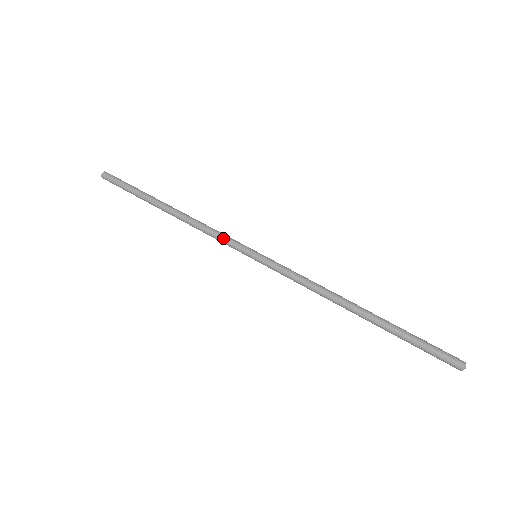
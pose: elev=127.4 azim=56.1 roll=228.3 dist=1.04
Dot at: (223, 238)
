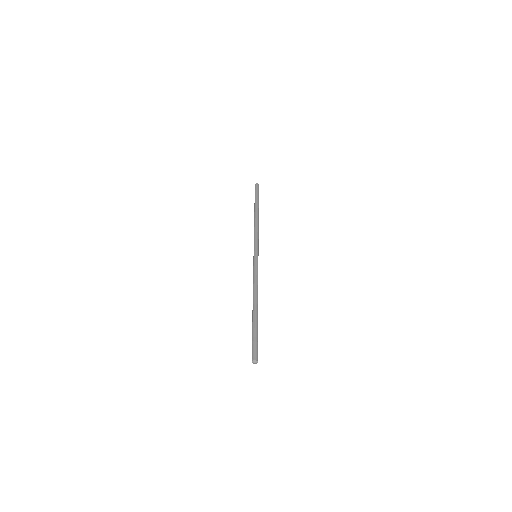
Dot at: (256, 239)
